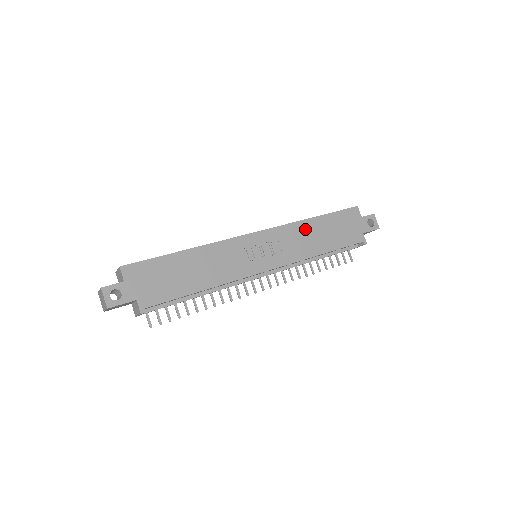
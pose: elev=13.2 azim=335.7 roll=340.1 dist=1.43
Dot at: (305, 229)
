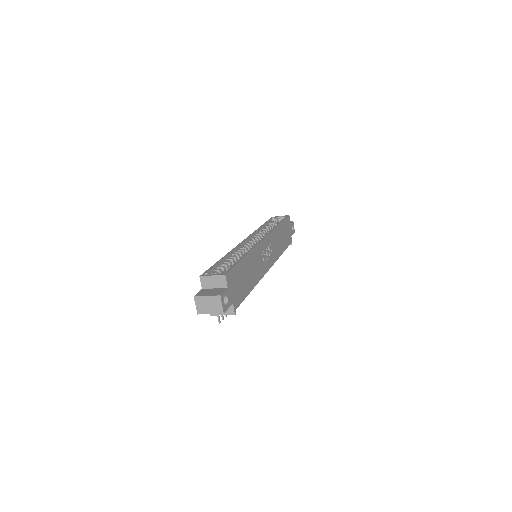
Dot at: (277, 234)
